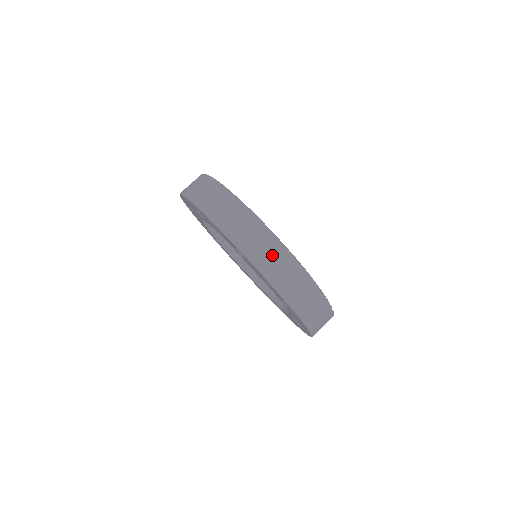
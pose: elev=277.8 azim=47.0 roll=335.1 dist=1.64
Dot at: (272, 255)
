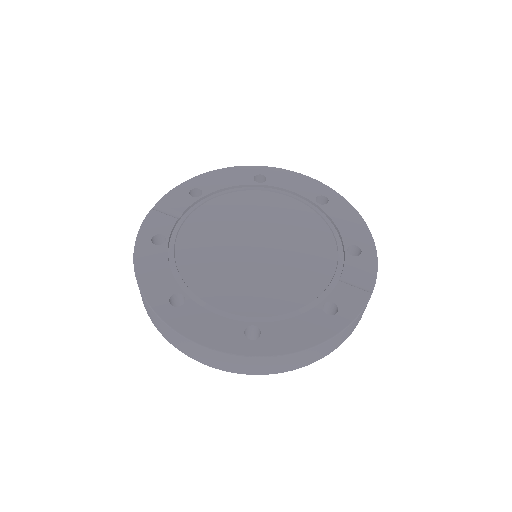
Dot at: (282, 364)
